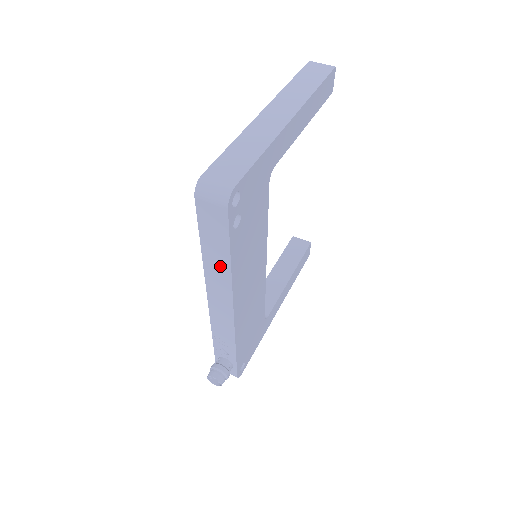
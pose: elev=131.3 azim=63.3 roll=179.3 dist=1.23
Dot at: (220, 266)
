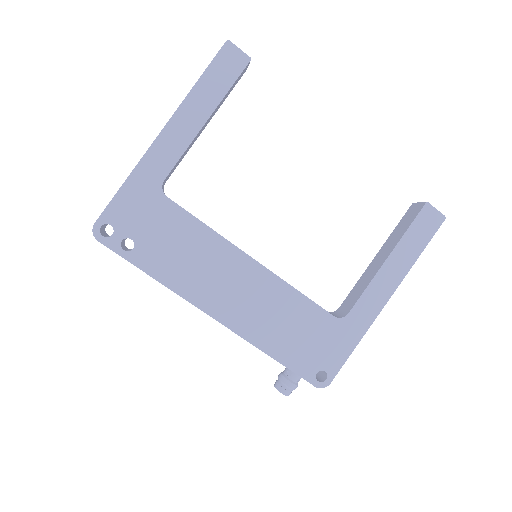
Dot at: occluded
